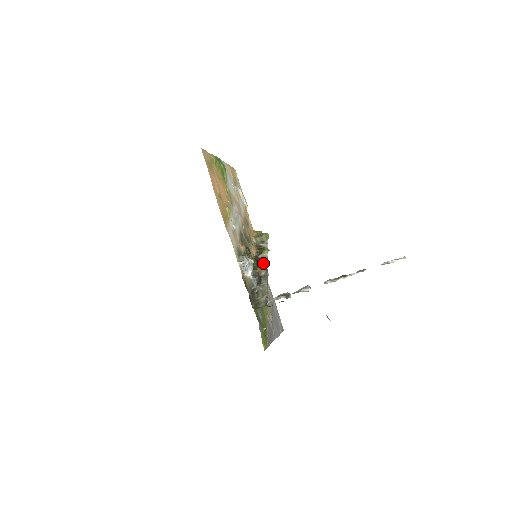
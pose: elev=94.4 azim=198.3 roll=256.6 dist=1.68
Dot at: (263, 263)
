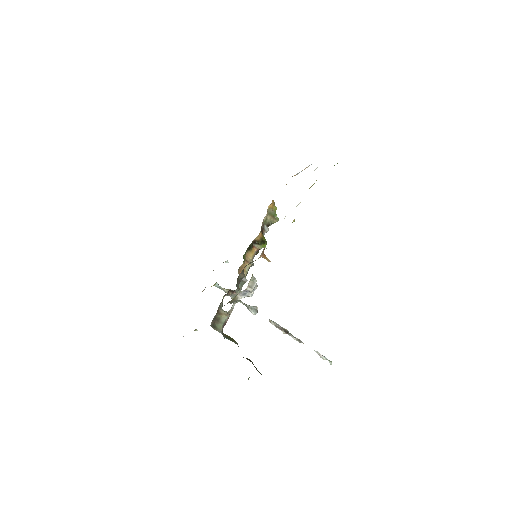
Dot at: (251, 257)
